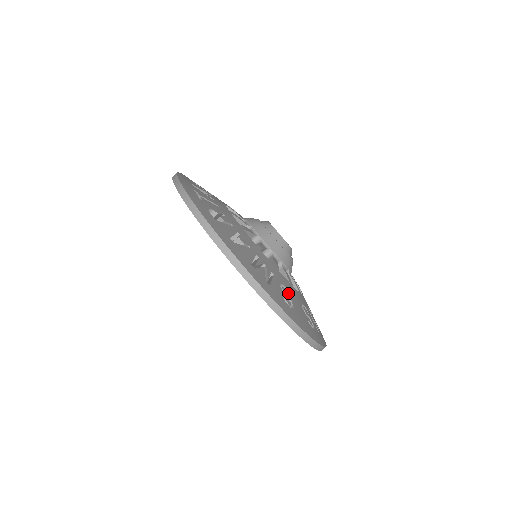
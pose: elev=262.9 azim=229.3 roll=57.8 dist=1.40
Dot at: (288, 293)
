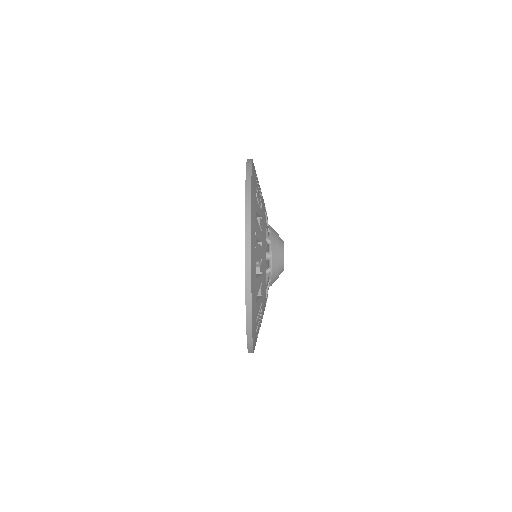
Dot at: occluded
